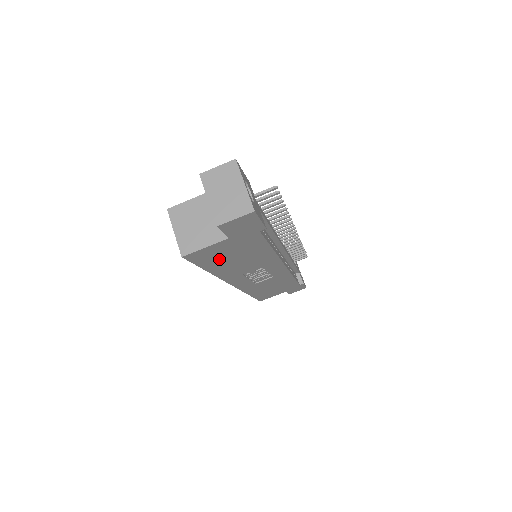
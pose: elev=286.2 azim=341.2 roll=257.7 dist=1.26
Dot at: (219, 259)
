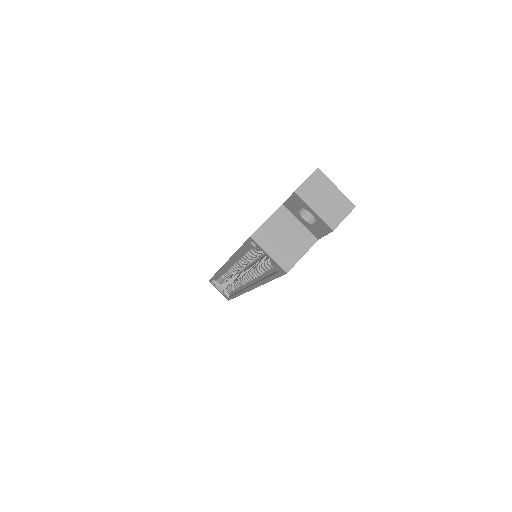
Dot at: occluded
